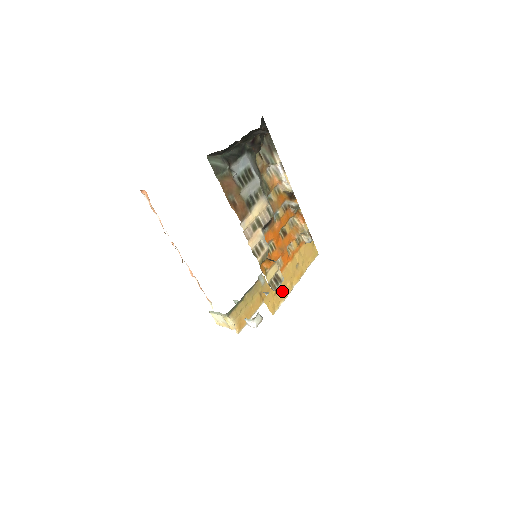
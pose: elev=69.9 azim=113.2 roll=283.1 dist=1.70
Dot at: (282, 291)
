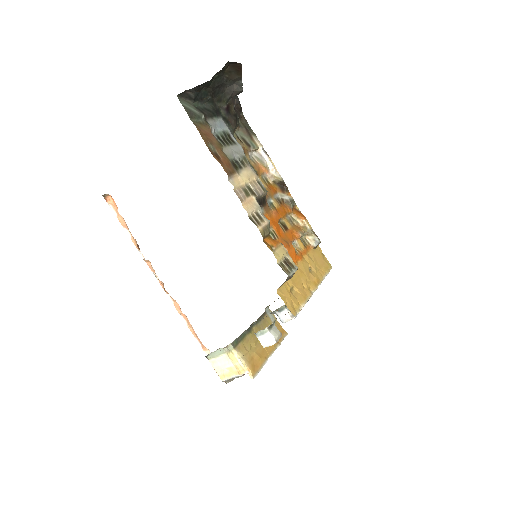
Dot at: (299, 291)
